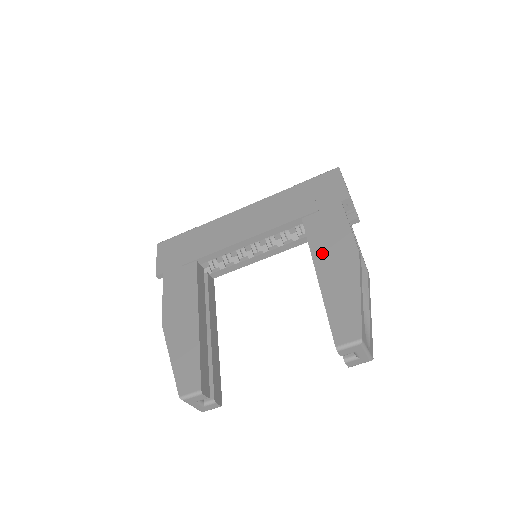
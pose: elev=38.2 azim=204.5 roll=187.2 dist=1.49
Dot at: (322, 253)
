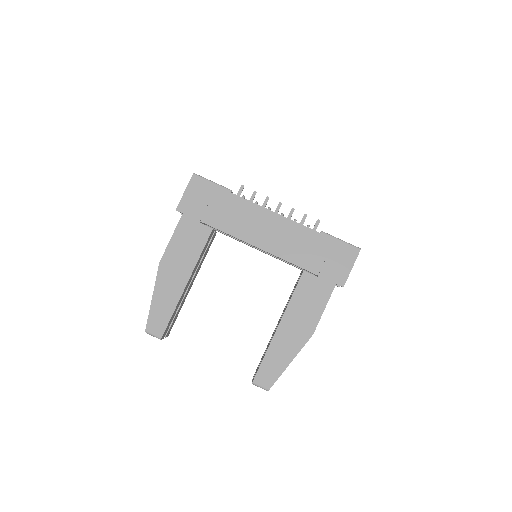
Dot at: (293, 313)
